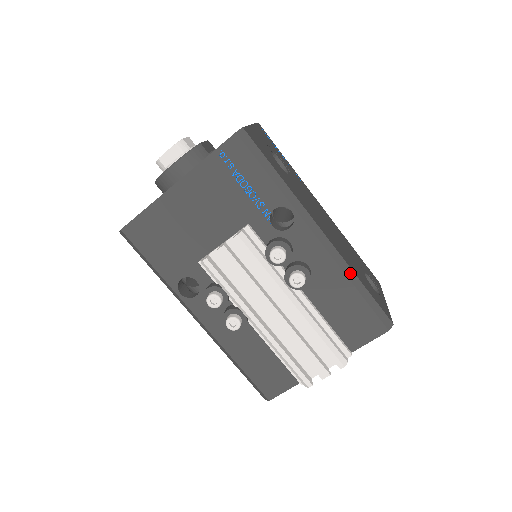
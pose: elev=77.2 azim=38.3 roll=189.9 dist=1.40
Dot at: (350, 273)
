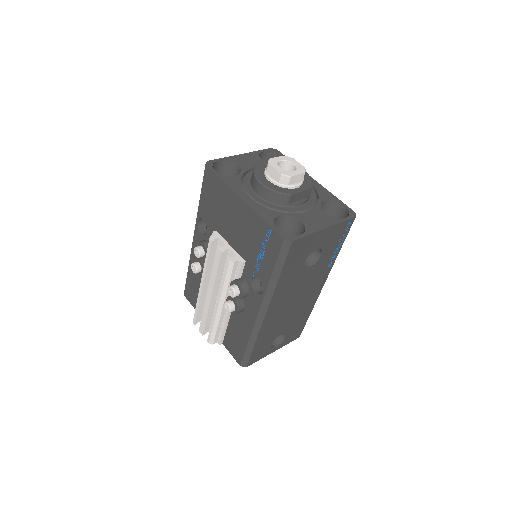
Dot at: (254, 337)
